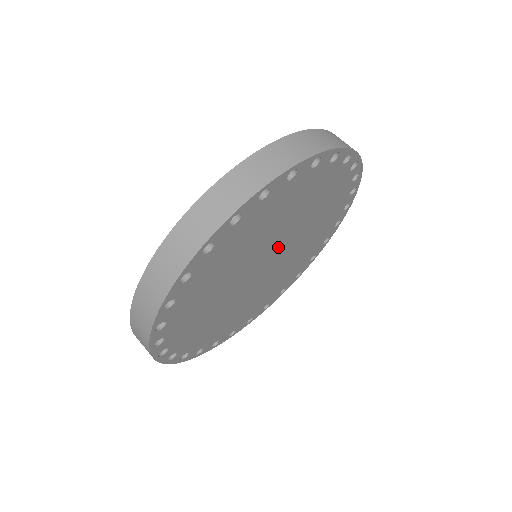
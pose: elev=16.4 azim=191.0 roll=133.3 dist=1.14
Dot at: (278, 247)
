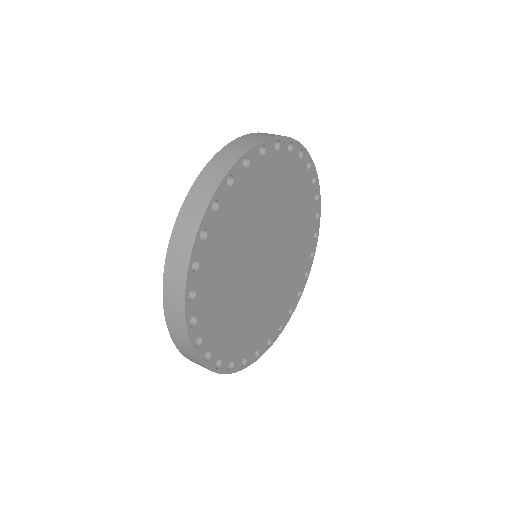
Dot at: (276, 245)
